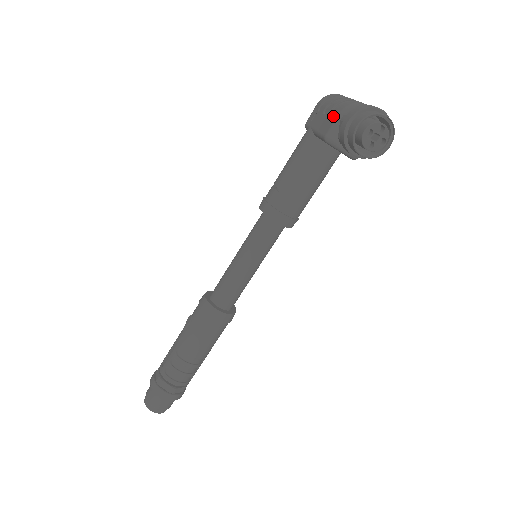
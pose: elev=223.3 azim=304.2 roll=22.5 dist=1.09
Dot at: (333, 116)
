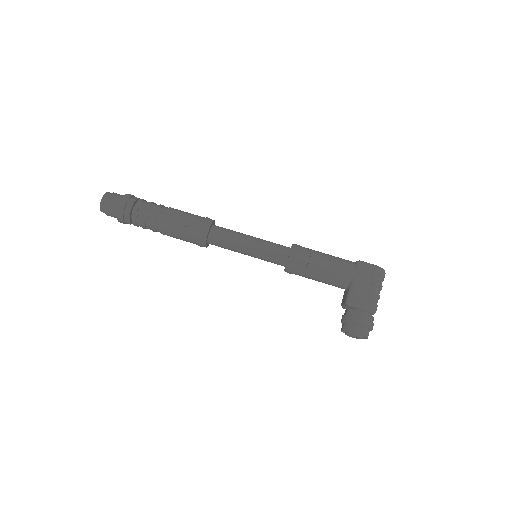
Dot at: (364, 301)
